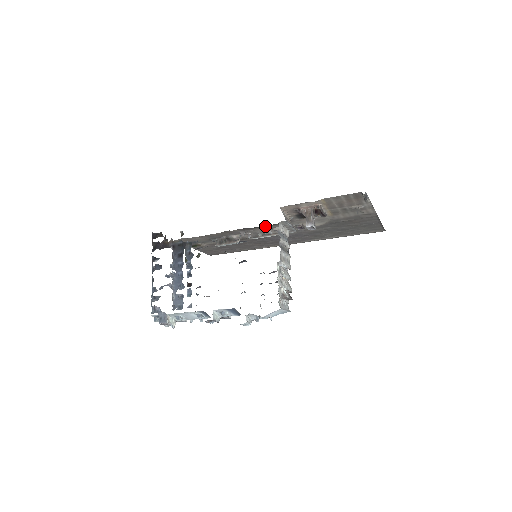
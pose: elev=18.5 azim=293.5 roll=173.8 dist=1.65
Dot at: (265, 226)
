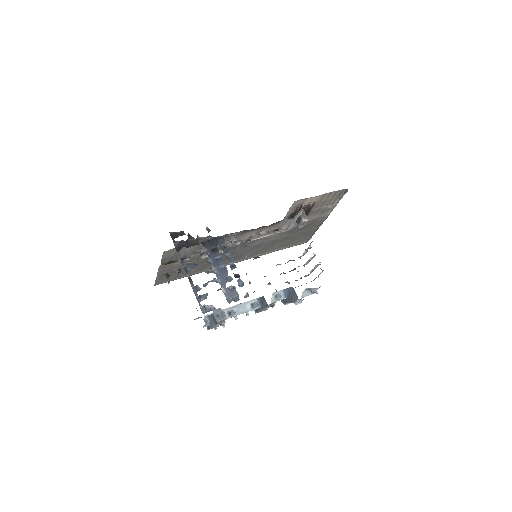
Dot at: (257, 229)
